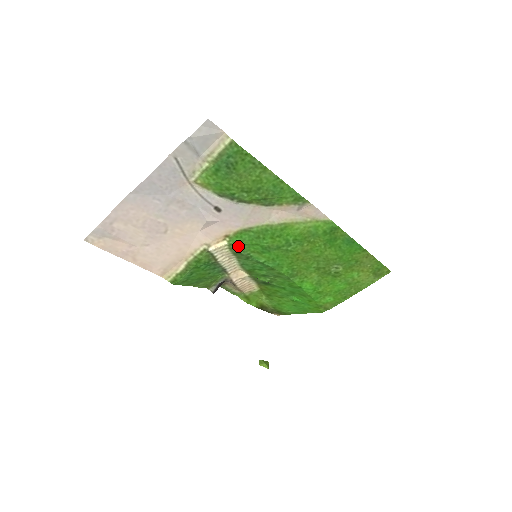
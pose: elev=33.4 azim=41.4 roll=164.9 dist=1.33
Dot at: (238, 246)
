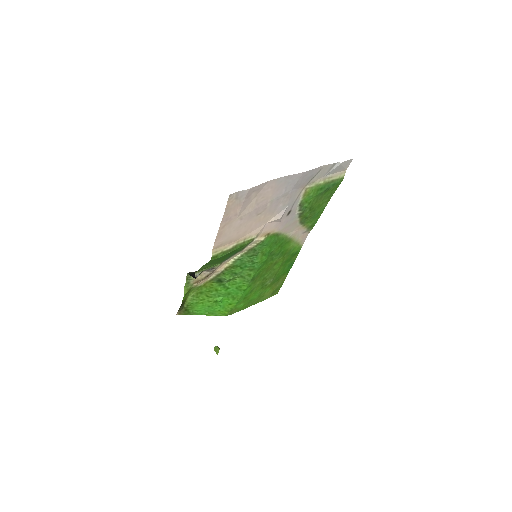
Dot at: (263, 244)
